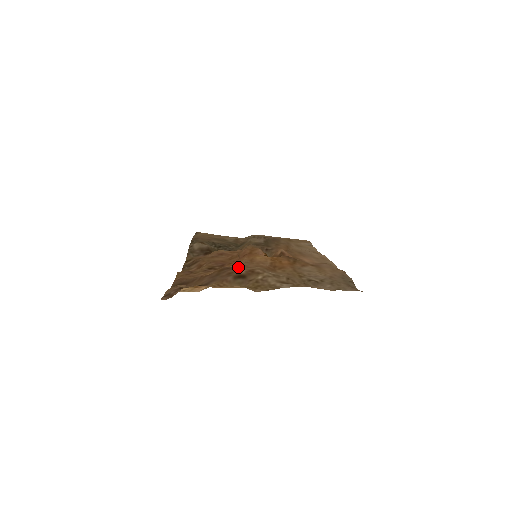
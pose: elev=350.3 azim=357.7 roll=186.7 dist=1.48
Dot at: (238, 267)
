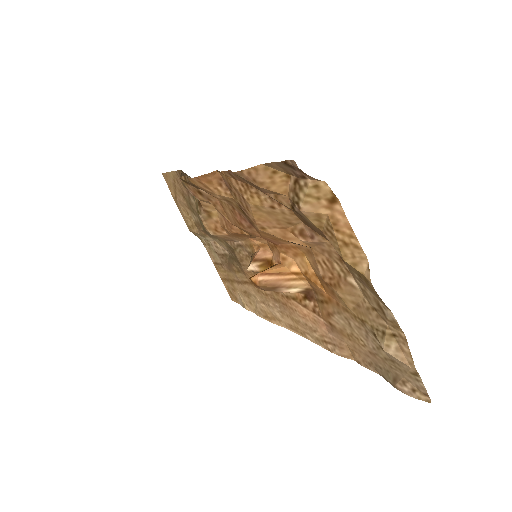
Dot at: (310, 241)
